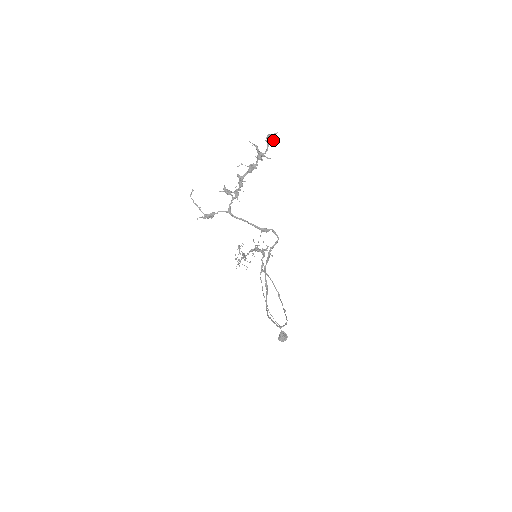
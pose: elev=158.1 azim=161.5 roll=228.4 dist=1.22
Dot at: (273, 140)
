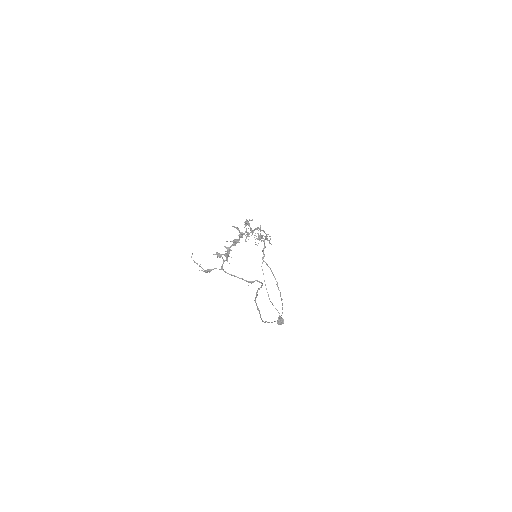
Dot at: occluded
